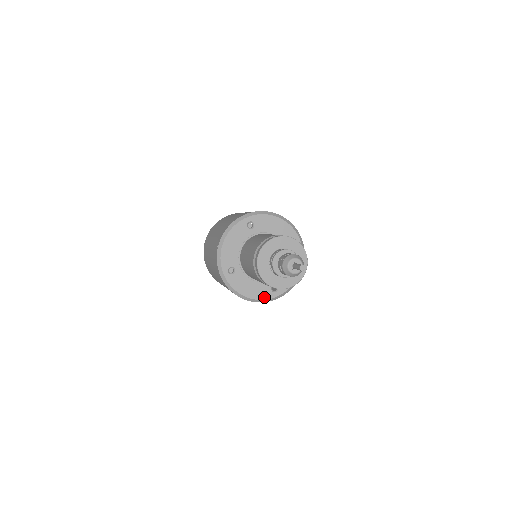
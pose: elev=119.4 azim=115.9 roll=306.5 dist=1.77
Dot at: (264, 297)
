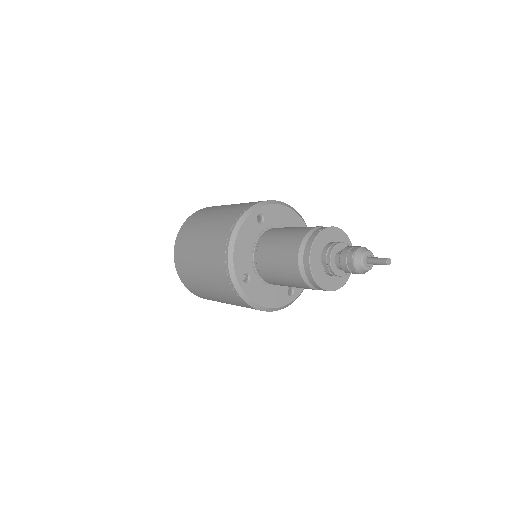
Dot at: (282, 303)
